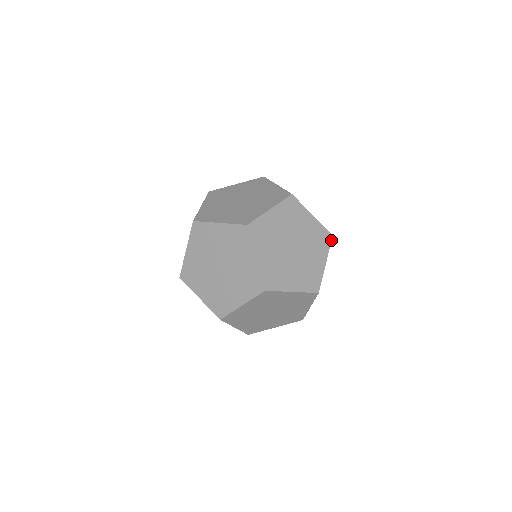
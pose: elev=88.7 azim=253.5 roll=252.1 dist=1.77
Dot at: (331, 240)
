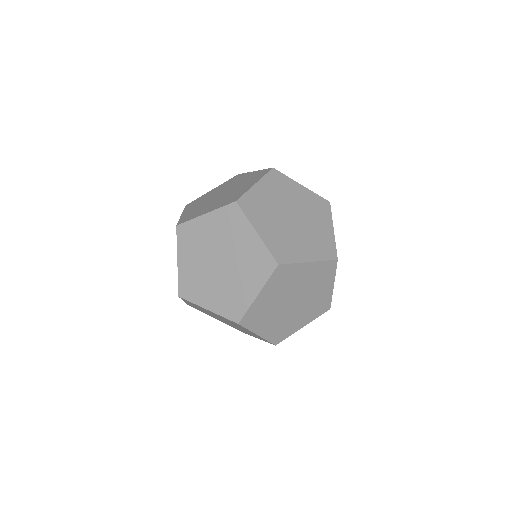
Dot at: (330, 206)
